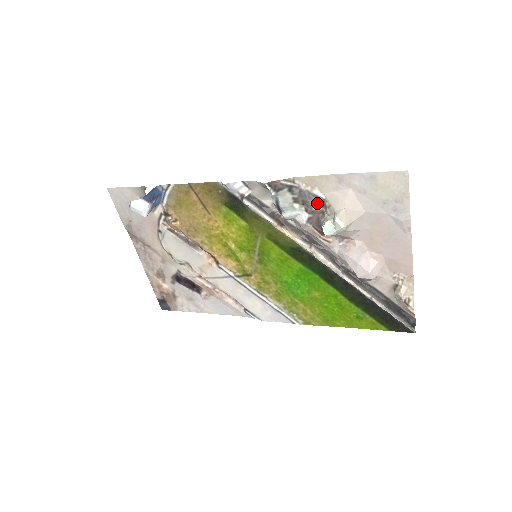
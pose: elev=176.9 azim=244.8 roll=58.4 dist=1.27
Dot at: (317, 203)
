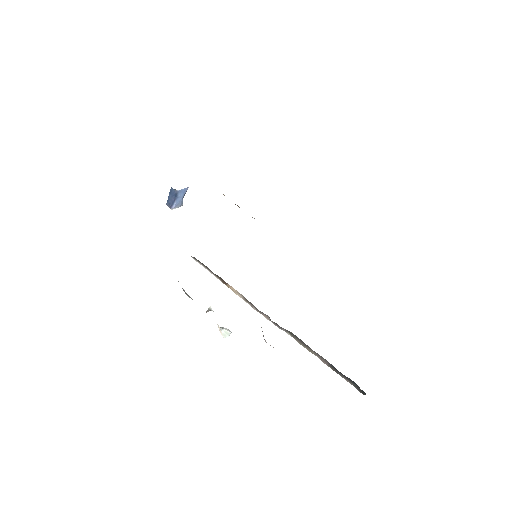
Dot at: occluded
